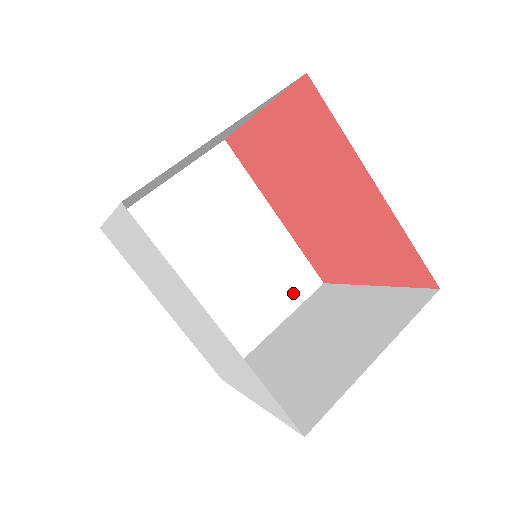
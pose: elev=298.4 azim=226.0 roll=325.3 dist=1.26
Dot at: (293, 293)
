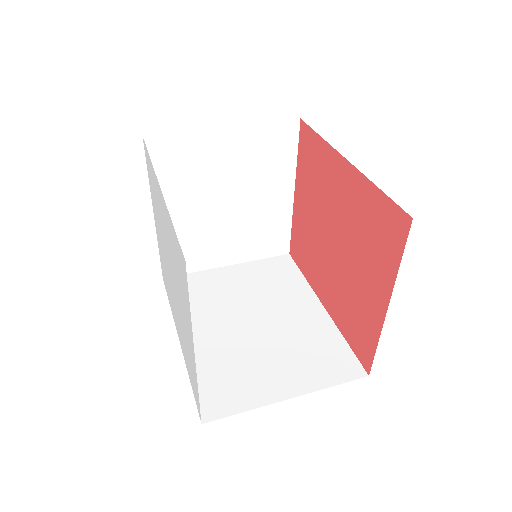
Dot at: (324, 372)
